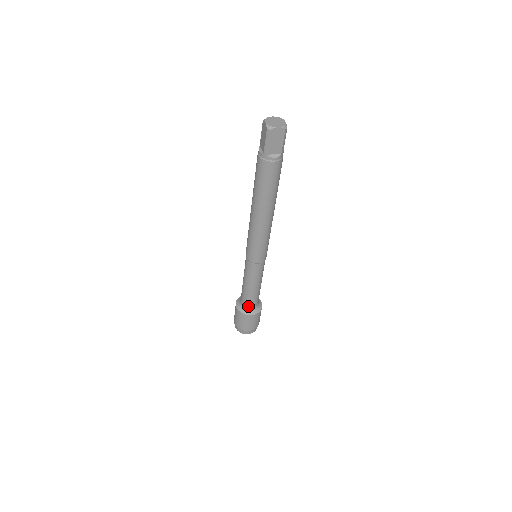
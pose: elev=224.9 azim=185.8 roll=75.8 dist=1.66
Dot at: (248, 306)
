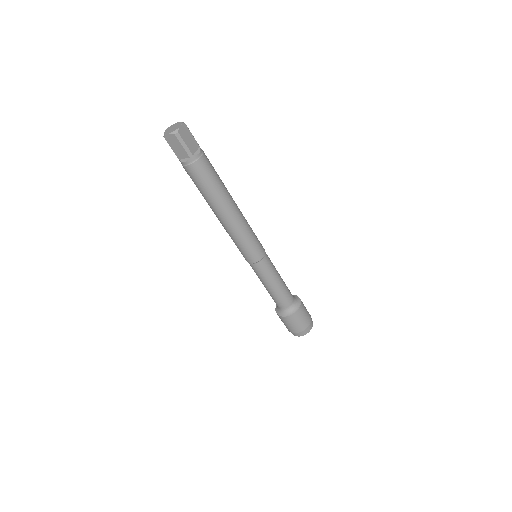
Dot at: (290, 303)
